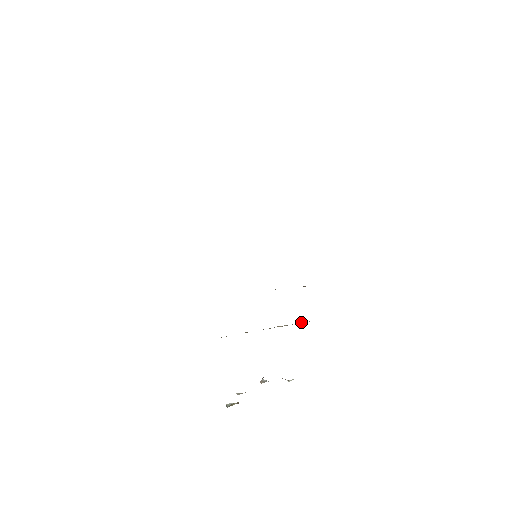
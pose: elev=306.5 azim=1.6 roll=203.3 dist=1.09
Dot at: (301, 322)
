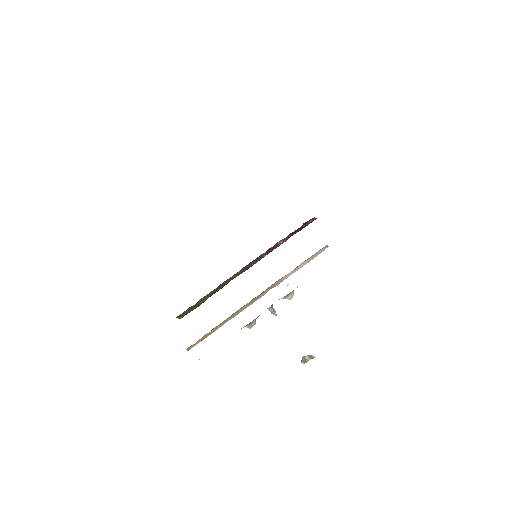
Dot at: (301, 265)
